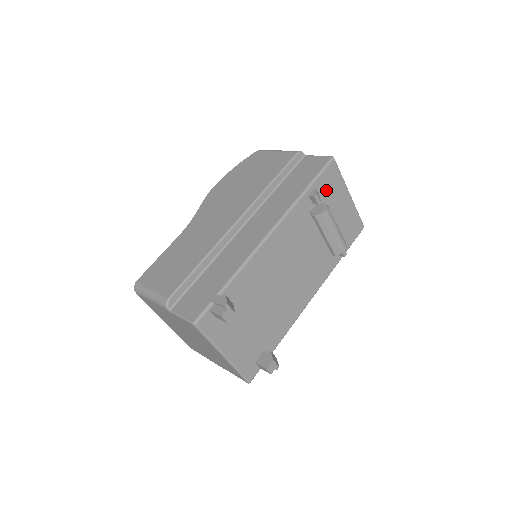
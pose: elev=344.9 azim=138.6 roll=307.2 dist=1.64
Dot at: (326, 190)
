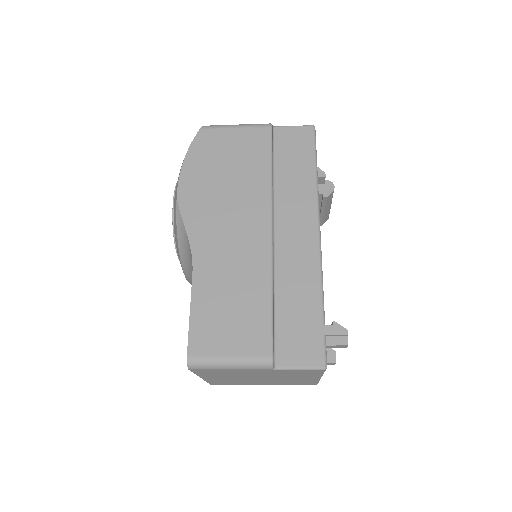
Dot at: occluded
